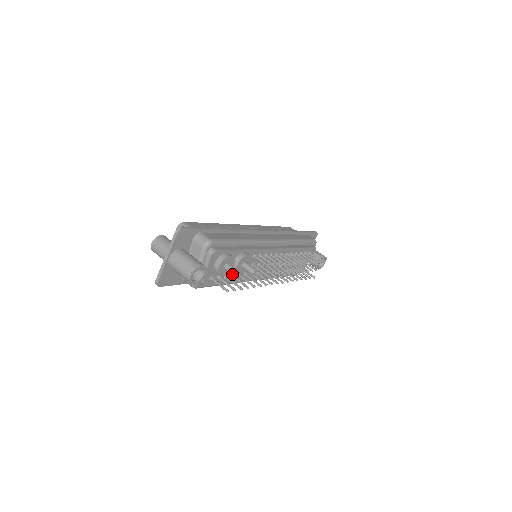
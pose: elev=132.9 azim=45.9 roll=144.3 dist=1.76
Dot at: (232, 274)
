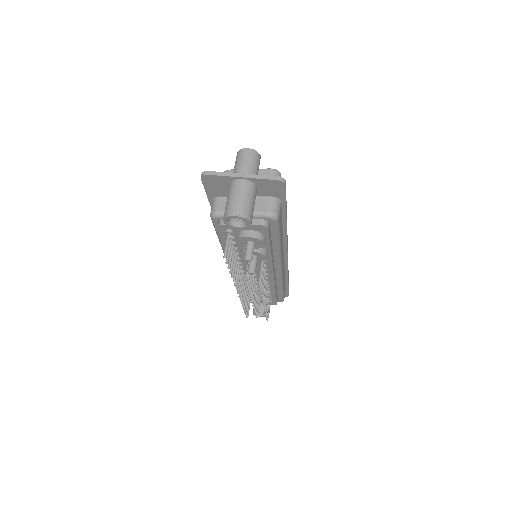
Dot at: (246, 254)
